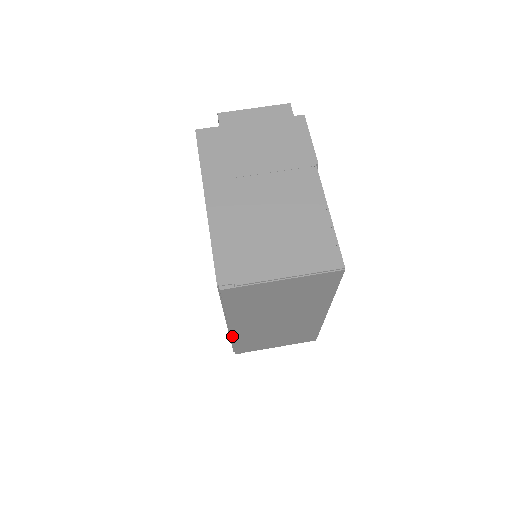
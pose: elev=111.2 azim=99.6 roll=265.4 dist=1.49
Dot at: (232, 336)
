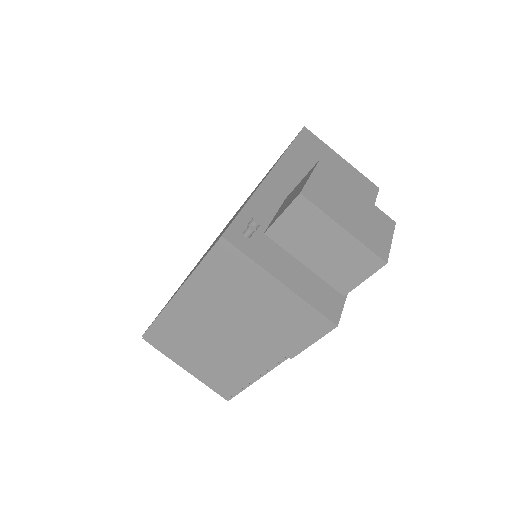
Dot at: occluded
